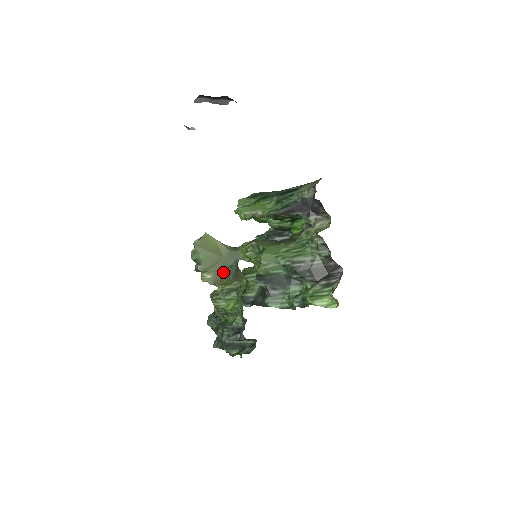
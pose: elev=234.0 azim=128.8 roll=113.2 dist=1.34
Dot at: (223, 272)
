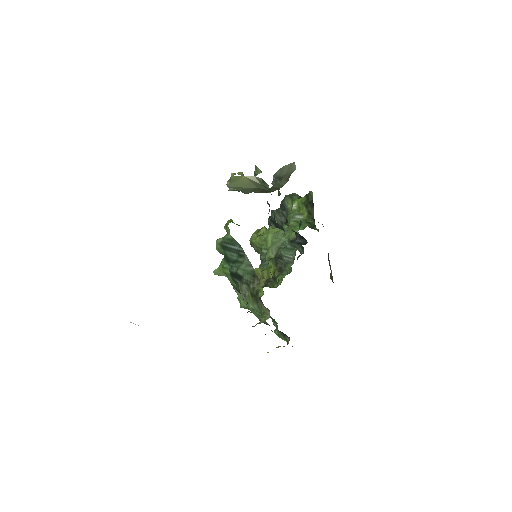
Dot at: (265, 191)
